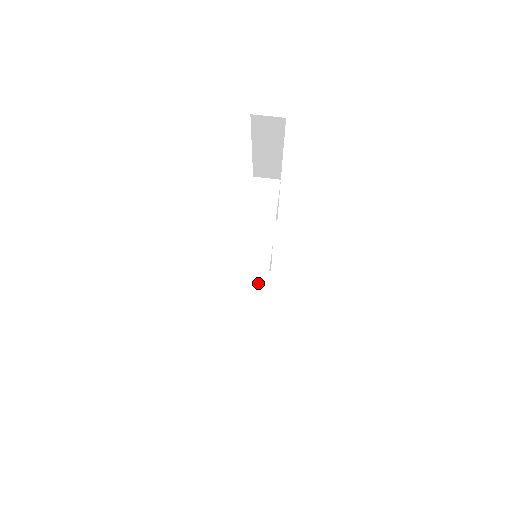
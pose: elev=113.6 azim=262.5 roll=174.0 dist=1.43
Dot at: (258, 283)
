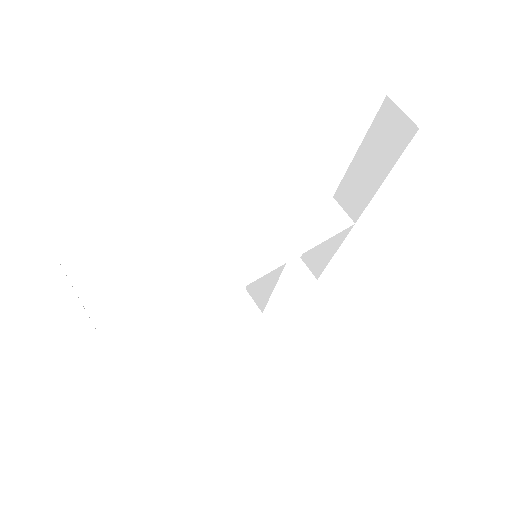
Dot at: (230, 281)
